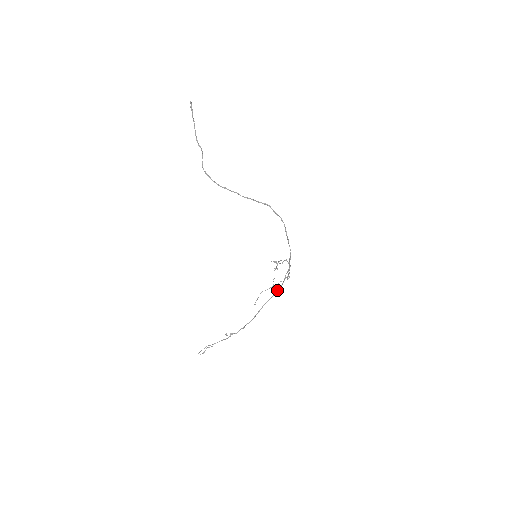
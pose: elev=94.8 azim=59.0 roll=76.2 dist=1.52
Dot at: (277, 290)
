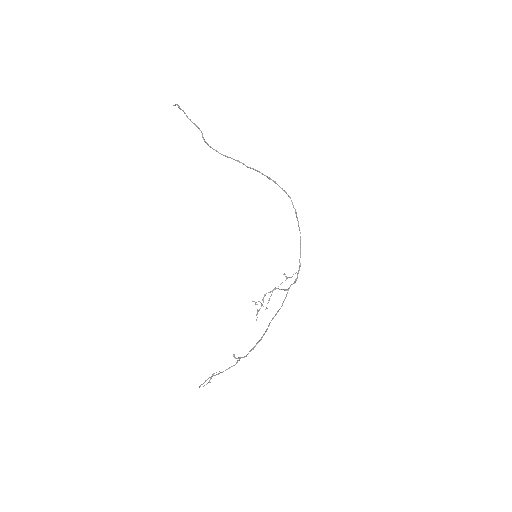
Dot at: occluded
